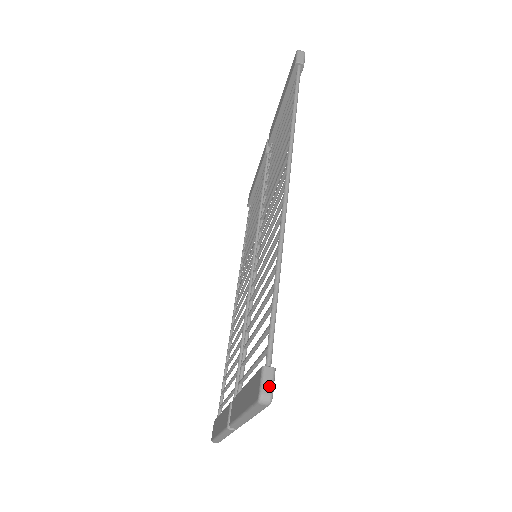
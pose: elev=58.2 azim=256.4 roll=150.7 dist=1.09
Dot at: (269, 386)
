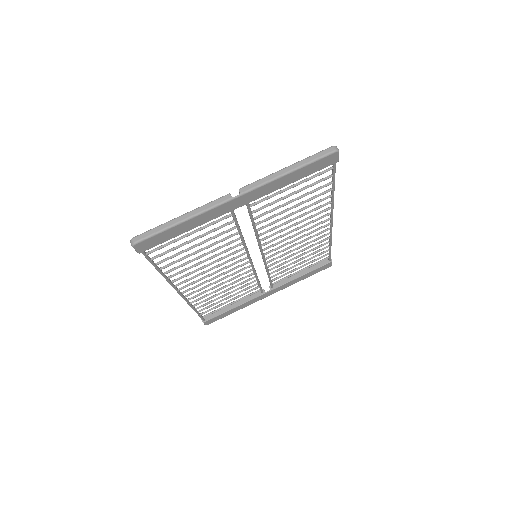
Dot at: occluded
